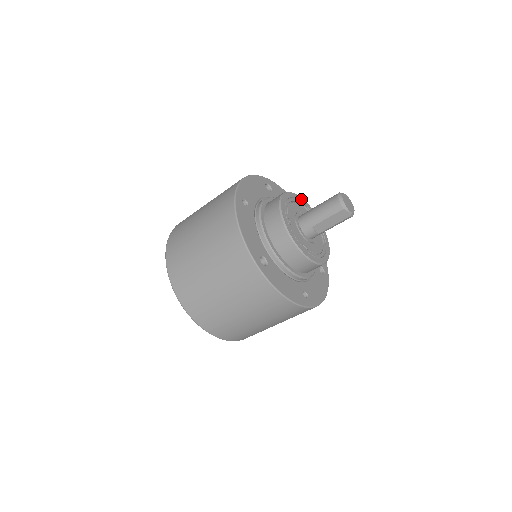
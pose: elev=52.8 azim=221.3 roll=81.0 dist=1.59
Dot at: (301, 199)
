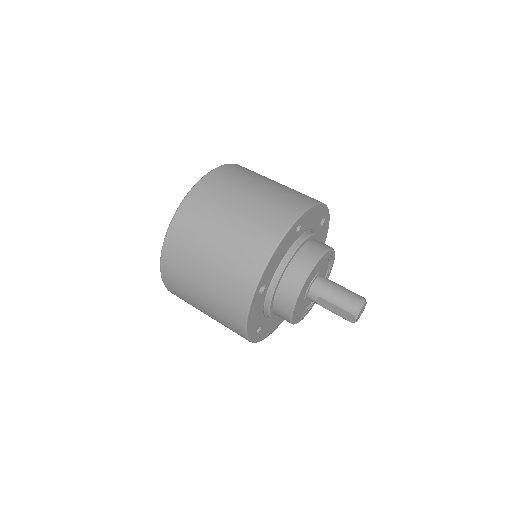
Dot at: (334, 259)
